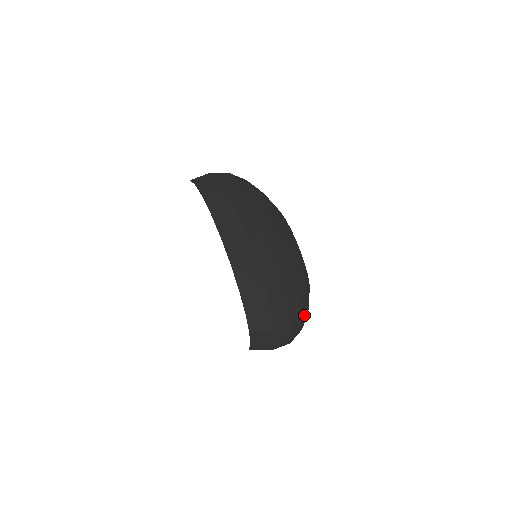
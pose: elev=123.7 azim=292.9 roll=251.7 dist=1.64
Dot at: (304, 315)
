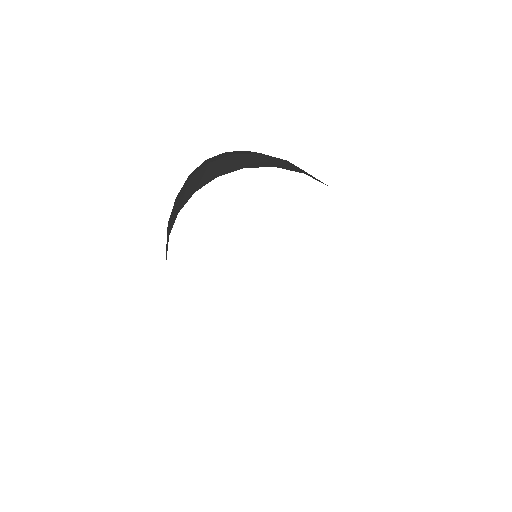
Dot at: occluded
